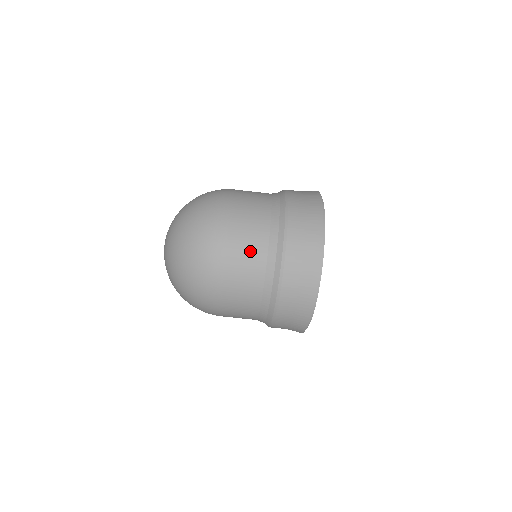
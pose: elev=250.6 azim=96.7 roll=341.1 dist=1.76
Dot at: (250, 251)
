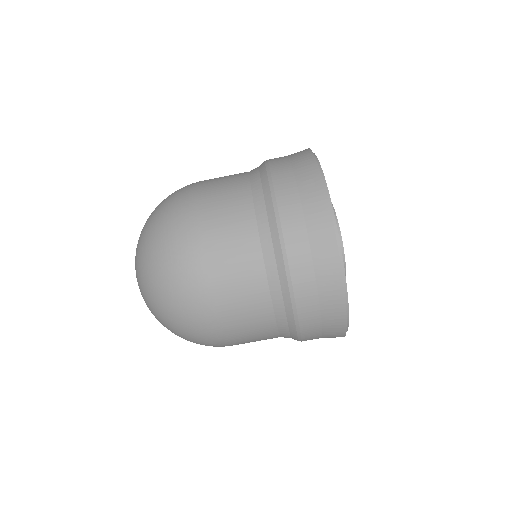
Dot at: (249, 307)
